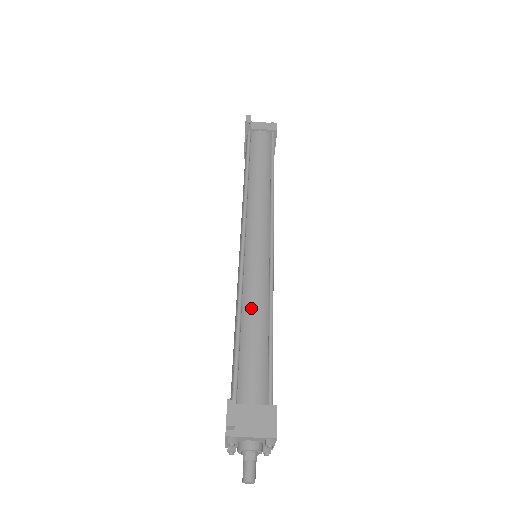
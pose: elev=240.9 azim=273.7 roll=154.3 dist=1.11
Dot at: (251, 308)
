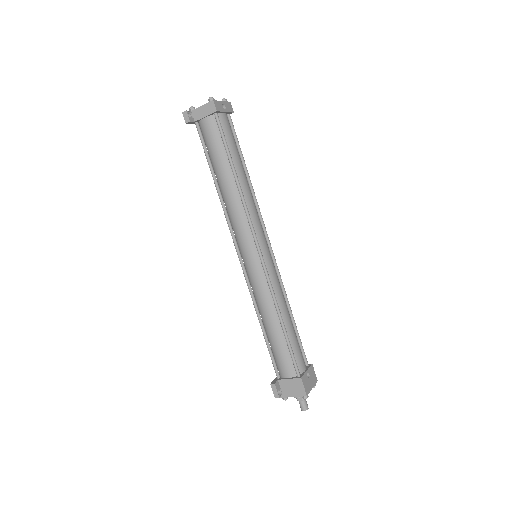
Dot at: (264, 314)
